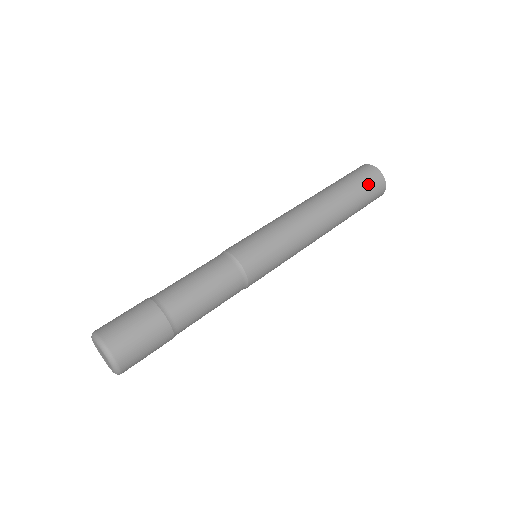
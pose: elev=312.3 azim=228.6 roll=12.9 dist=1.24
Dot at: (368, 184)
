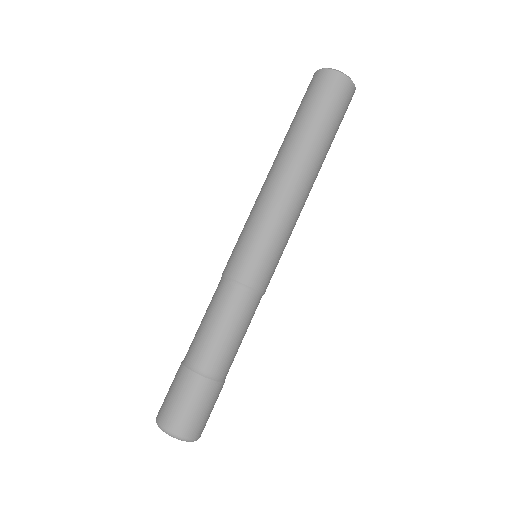
Dot at: (326, 96)
